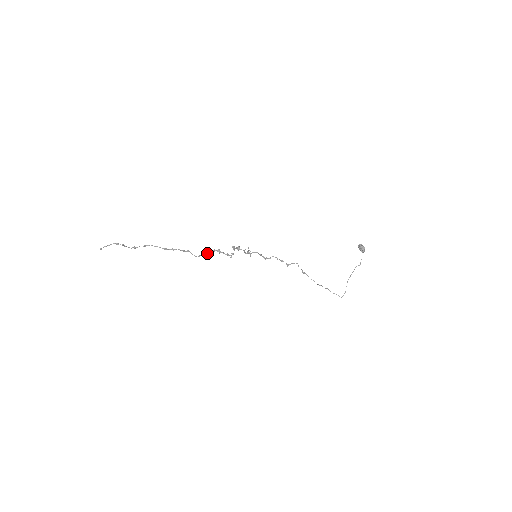
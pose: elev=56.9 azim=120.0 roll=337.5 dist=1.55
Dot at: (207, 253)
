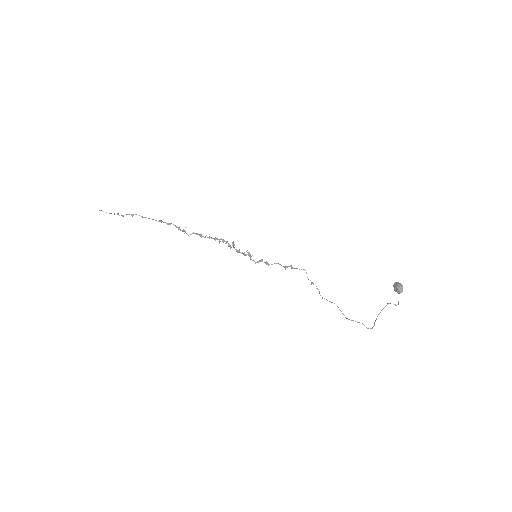
Dot at: occluded
